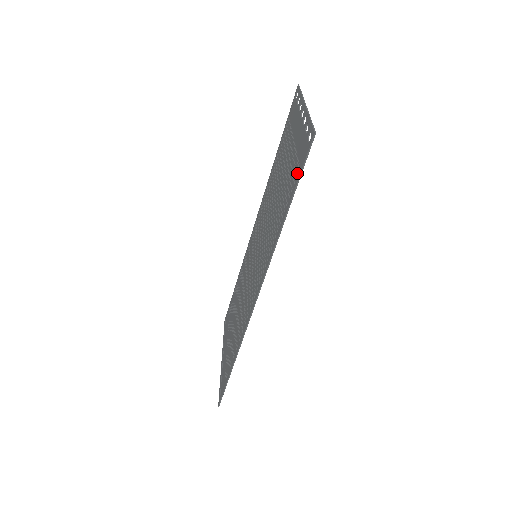
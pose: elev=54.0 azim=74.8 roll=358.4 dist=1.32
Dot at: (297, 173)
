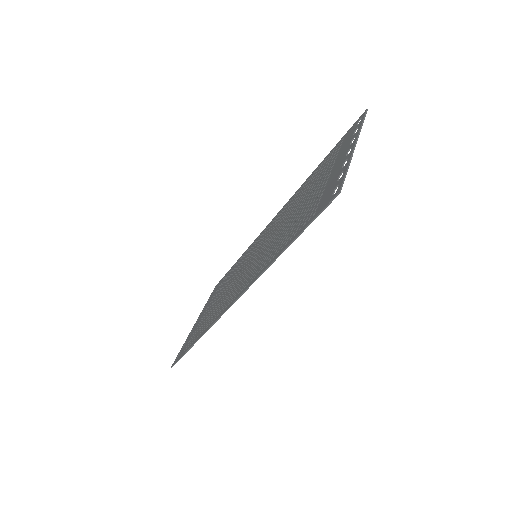
Dot at: (311, 216)
